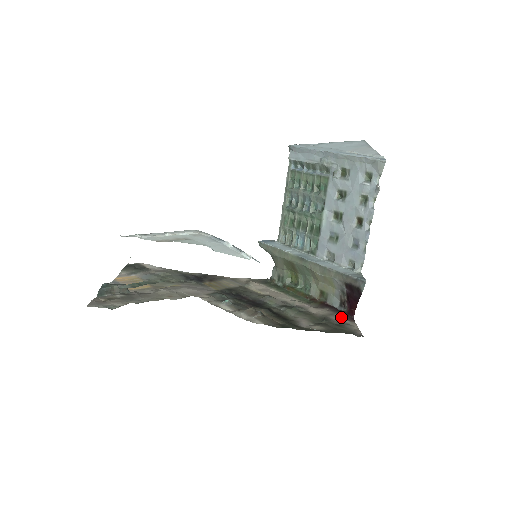
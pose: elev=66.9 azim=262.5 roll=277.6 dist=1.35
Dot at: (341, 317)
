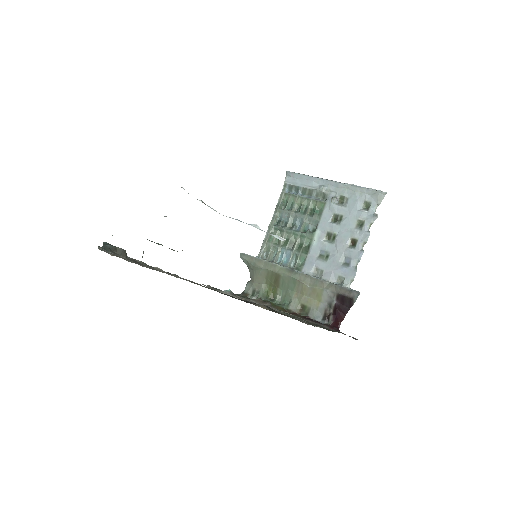
Dot at: occluded
